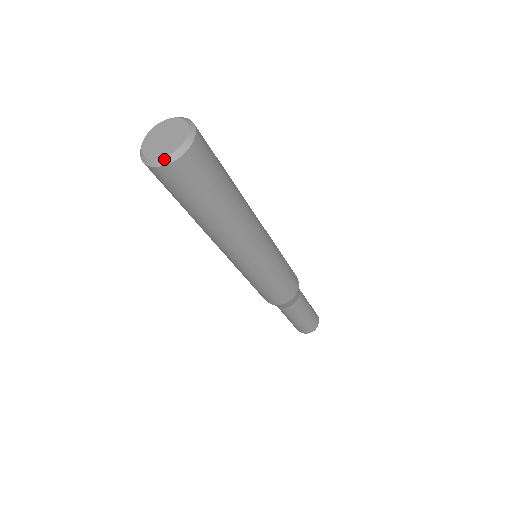
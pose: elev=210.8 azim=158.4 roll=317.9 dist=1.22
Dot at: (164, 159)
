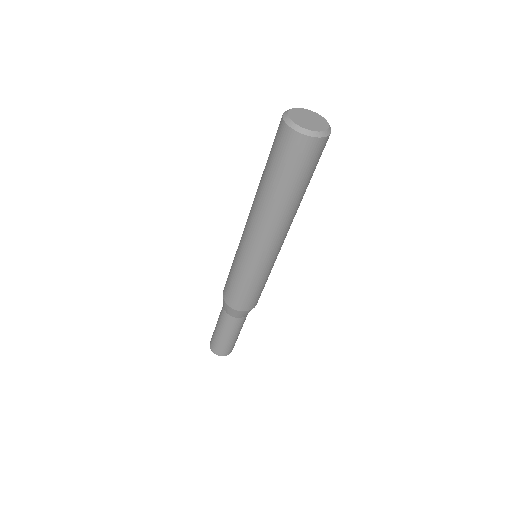
Dot at: (305, 130)
